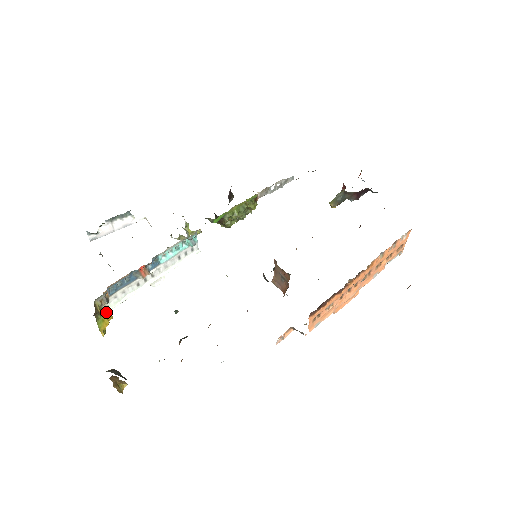
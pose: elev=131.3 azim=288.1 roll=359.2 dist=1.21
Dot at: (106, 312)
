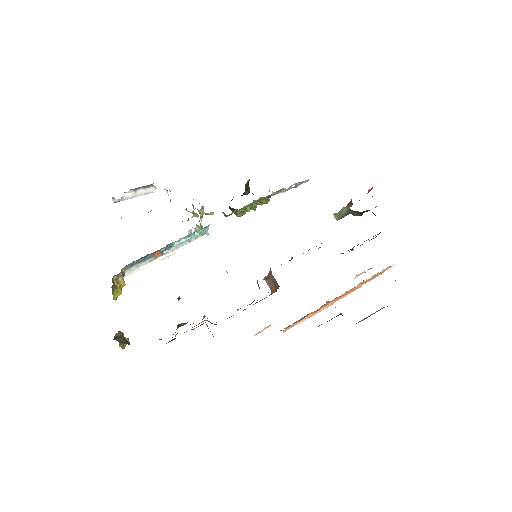
Dot at: (120, 281)
